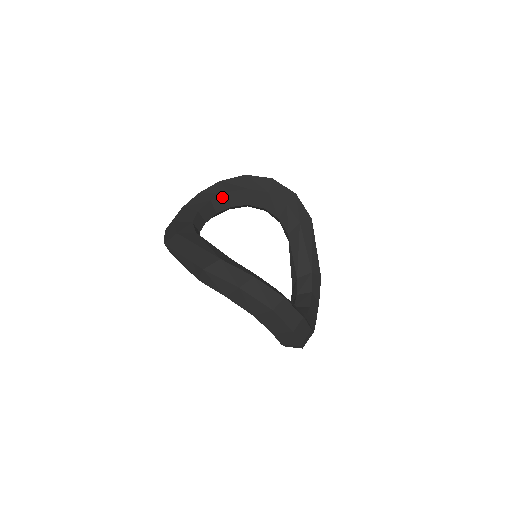
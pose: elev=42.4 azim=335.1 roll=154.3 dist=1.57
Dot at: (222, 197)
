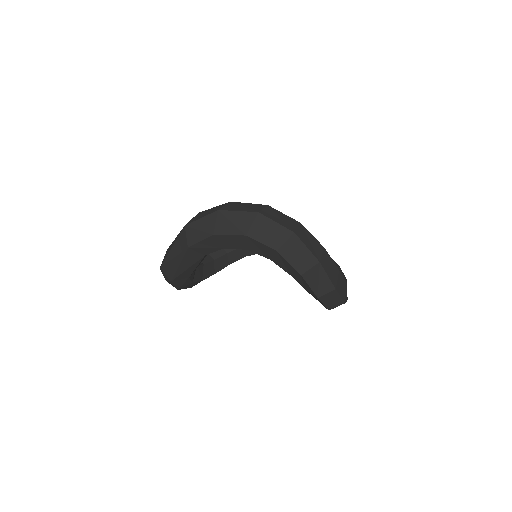
Dot at: occluded
